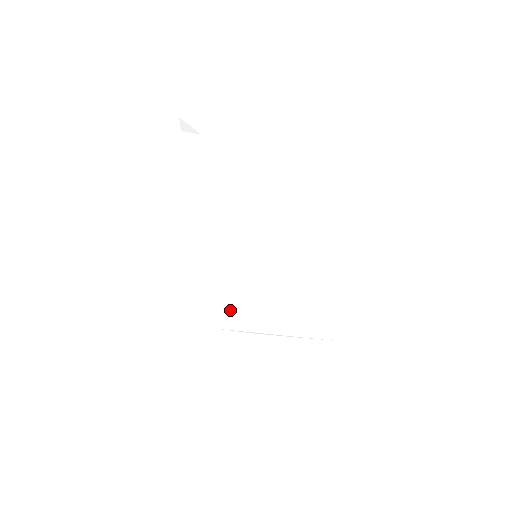
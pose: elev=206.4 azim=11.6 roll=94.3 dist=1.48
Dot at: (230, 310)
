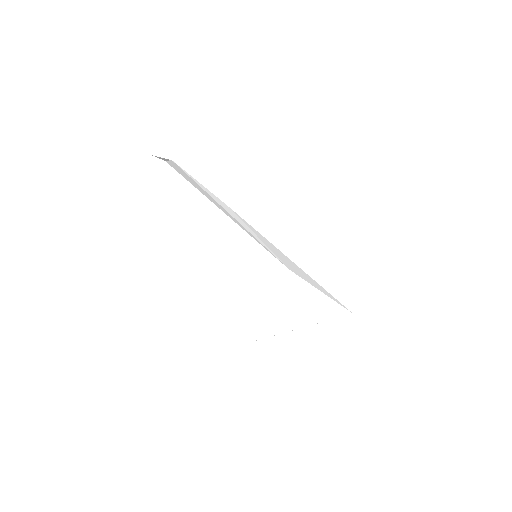
Dot at: (255, 319)
